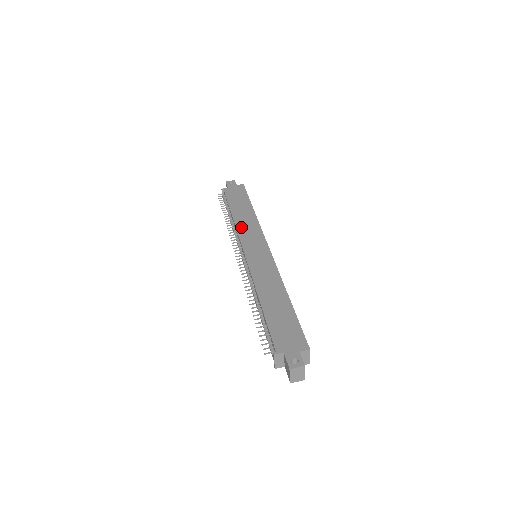
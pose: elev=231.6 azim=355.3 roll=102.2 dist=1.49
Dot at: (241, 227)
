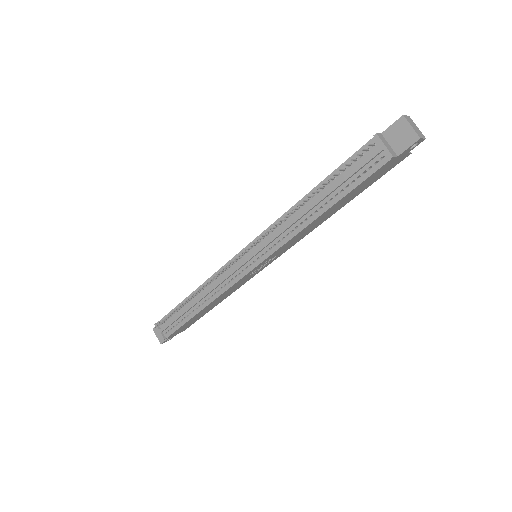
Dot at: occluded
